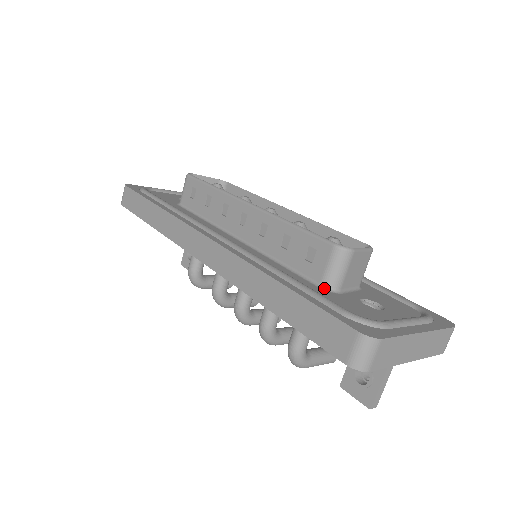
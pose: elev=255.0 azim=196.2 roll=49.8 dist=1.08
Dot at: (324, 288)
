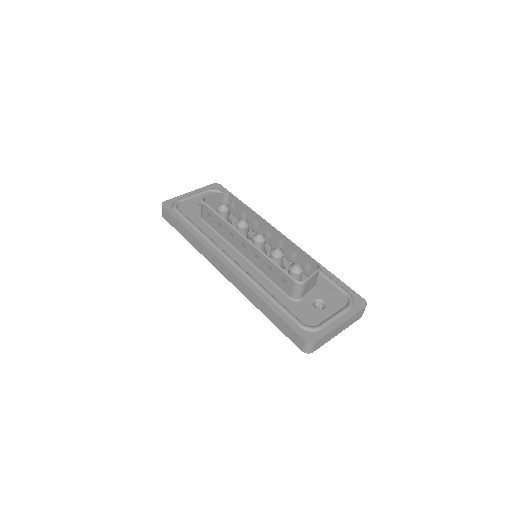
Dot at: (292, 300)
